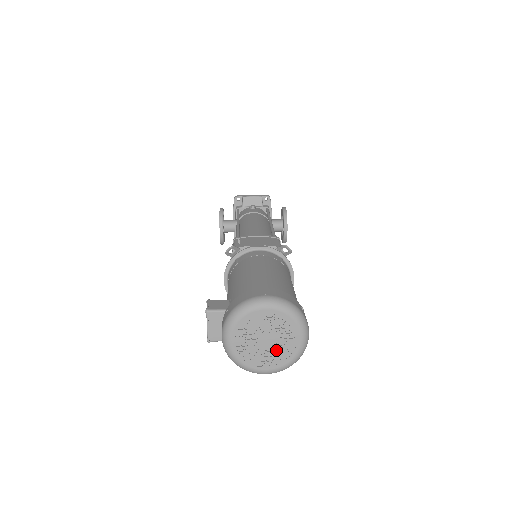
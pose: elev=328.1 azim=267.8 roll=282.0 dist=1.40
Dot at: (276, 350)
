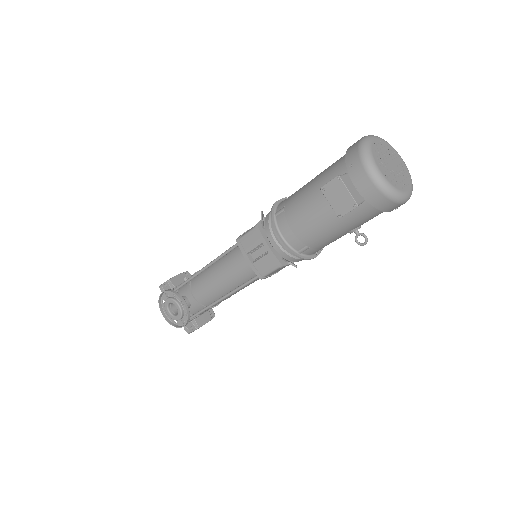
Dot at: (400, 172)
